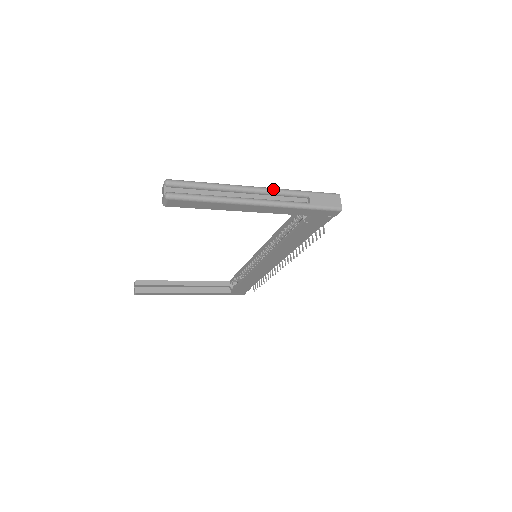
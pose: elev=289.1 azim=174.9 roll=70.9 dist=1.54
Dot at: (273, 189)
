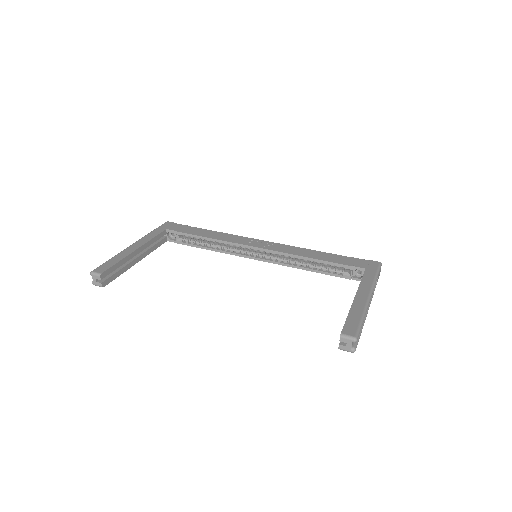
Dot at: occluded
